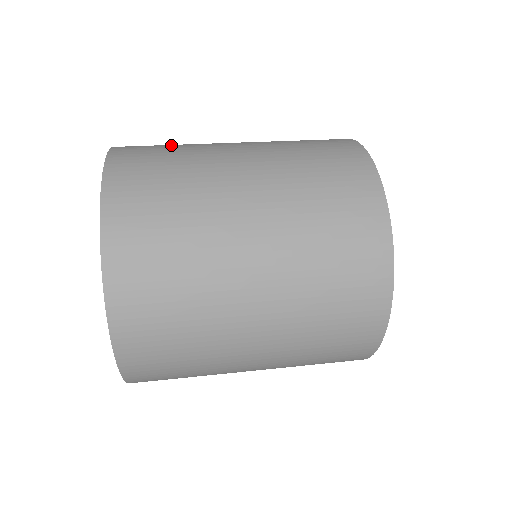
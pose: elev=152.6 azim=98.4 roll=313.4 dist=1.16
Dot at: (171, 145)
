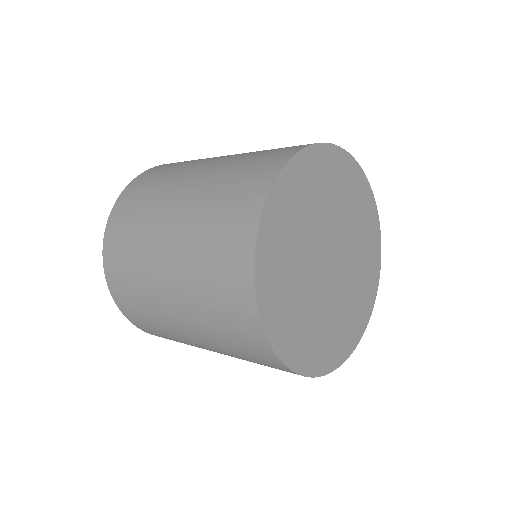
Dot at: occluded
